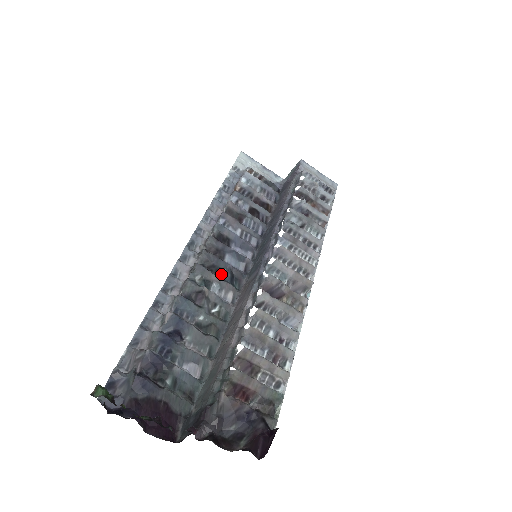
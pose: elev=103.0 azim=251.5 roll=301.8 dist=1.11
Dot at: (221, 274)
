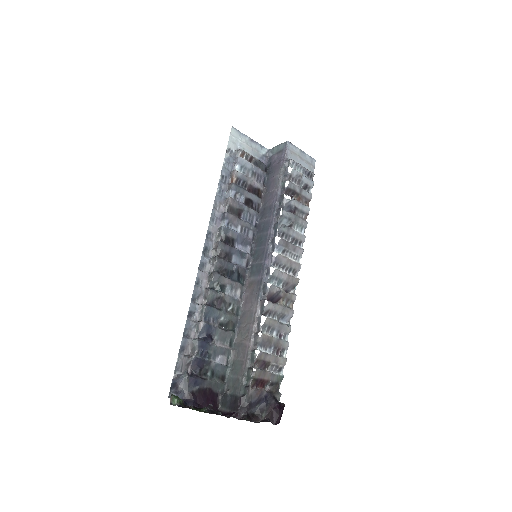
Dot at: (231, 275)
